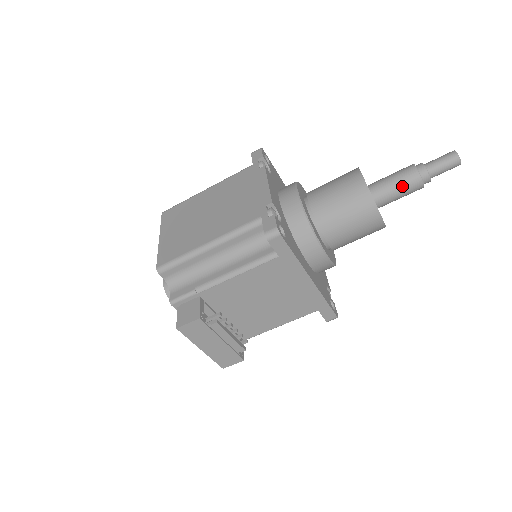
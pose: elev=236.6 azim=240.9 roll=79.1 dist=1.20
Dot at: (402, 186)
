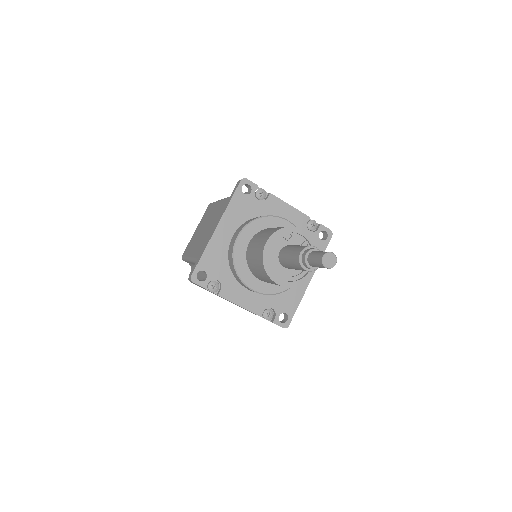
Dot at: occluded
